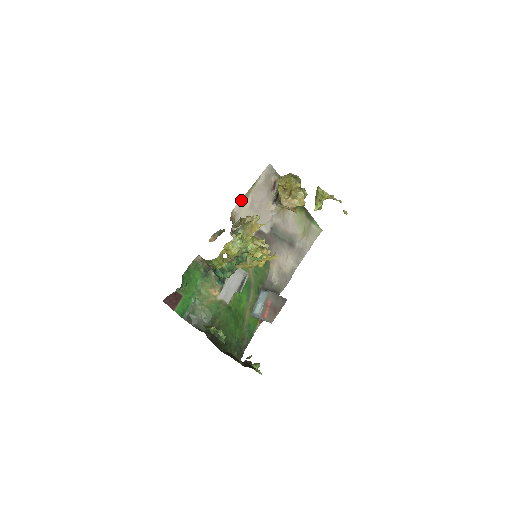
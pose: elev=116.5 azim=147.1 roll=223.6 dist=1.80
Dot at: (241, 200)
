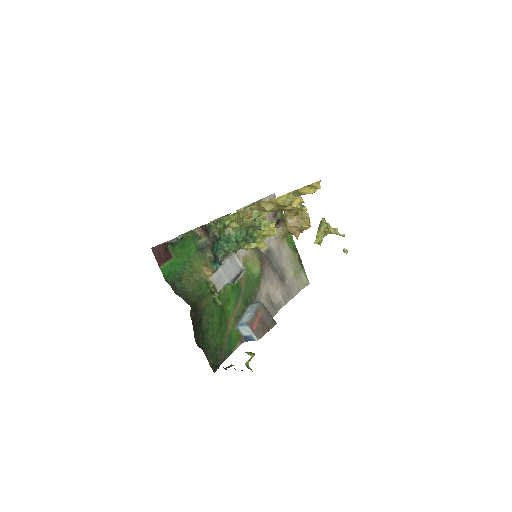
Dot at: (246, 206)
